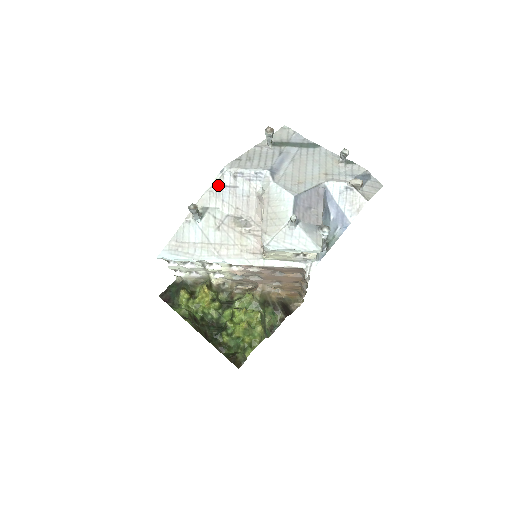
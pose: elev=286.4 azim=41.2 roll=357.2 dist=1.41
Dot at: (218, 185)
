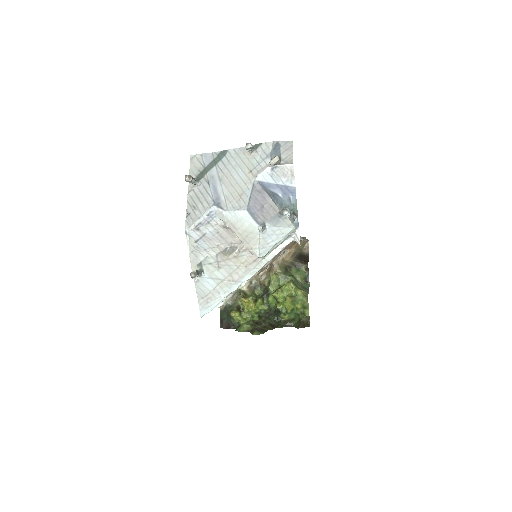
Dot at: (193, 244)
